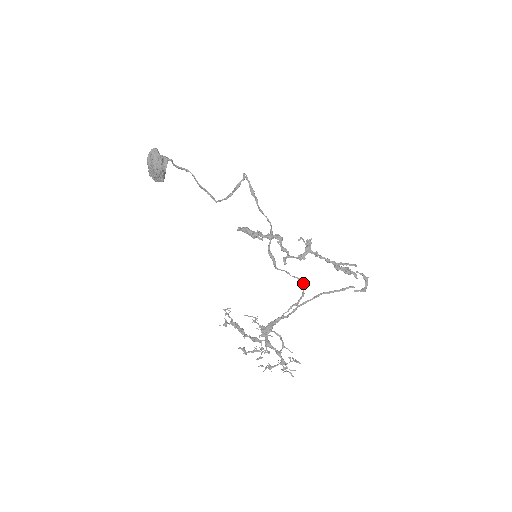
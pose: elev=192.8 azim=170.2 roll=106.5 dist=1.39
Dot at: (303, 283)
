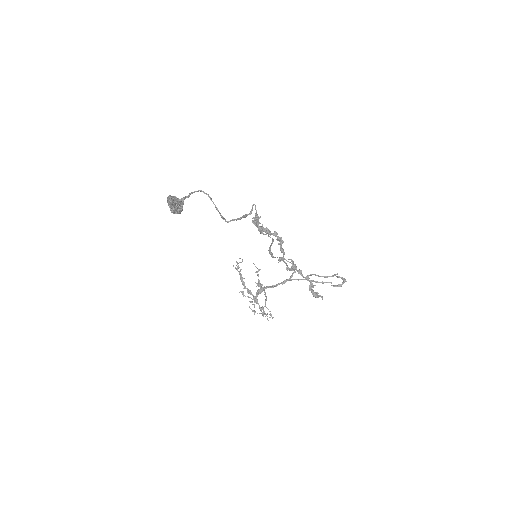
Dot at: occluded
